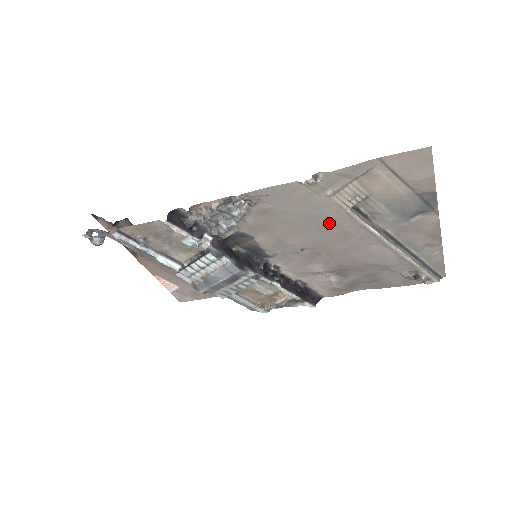
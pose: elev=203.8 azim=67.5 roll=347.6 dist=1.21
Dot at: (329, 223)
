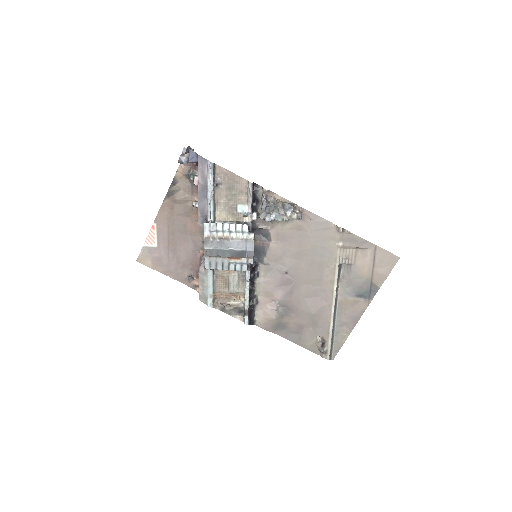
Dot at: (320, 265)
